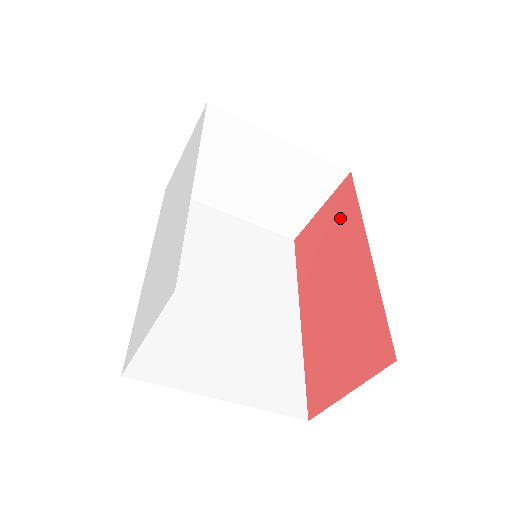
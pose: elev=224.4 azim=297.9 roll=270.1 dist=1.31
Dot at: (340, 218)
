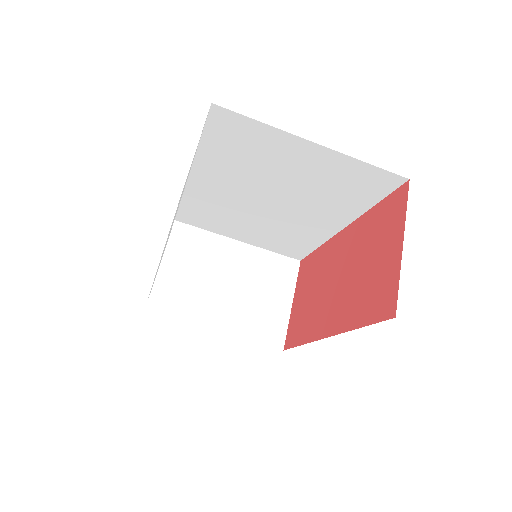
Dot at: (311, 272)
